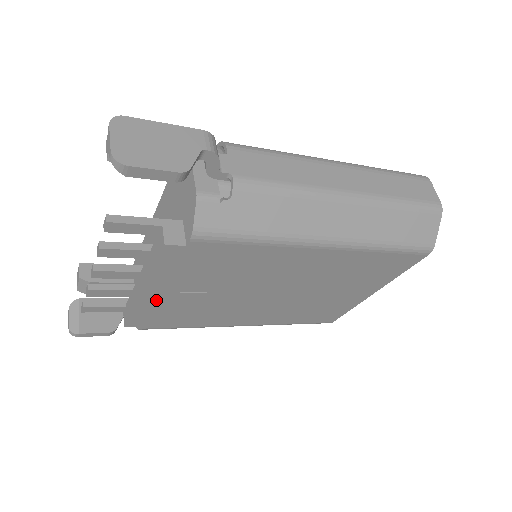
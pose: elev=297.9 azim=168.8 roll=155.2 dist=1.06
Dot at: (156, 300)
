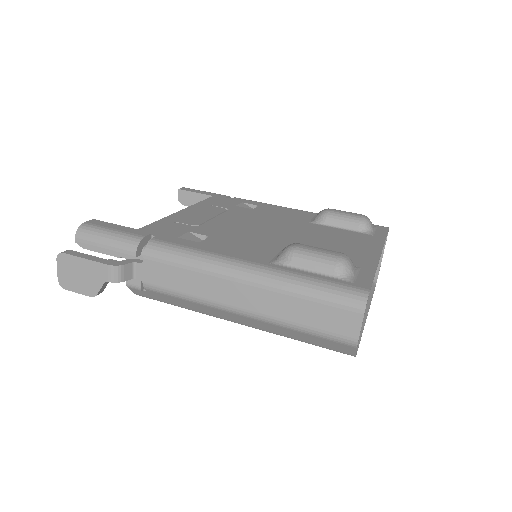
Dot at: occluded
